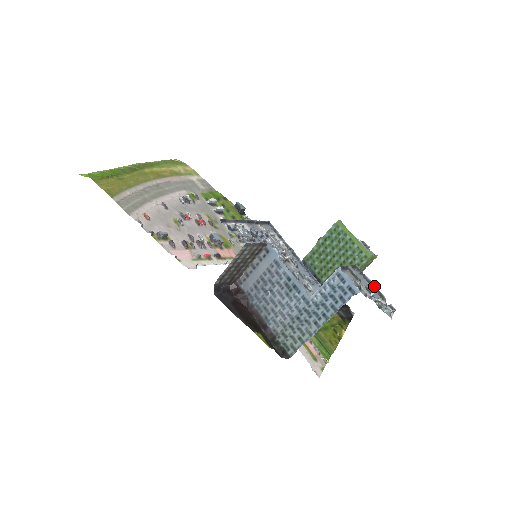
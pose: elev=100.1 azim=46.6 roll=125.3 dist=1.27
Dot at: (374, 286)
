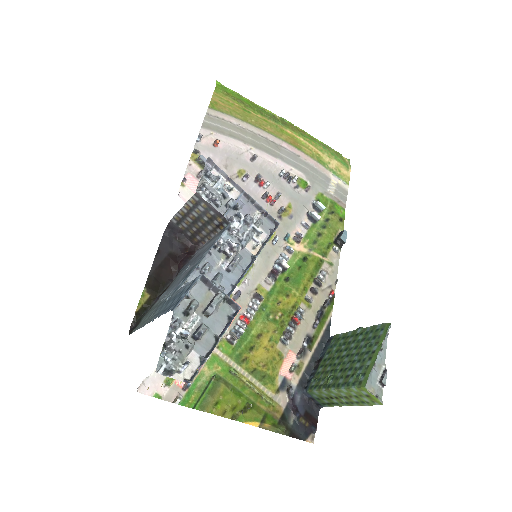
Dot at: (218, 341)
